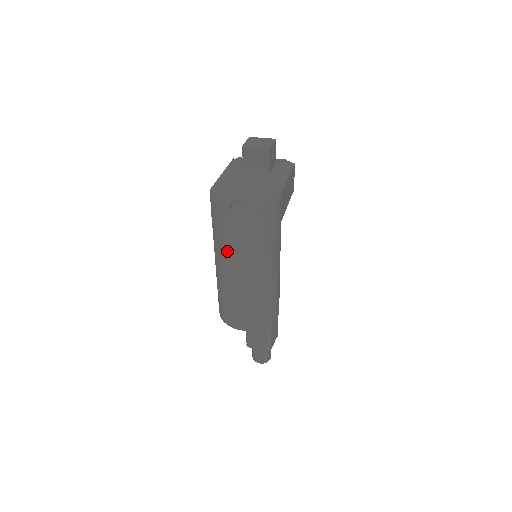
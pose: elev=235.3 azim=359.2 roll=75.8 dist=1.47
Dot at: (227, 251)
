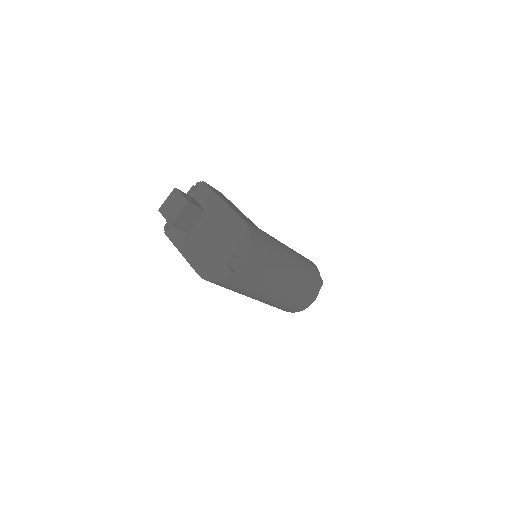
Dot at: (260, 289)
